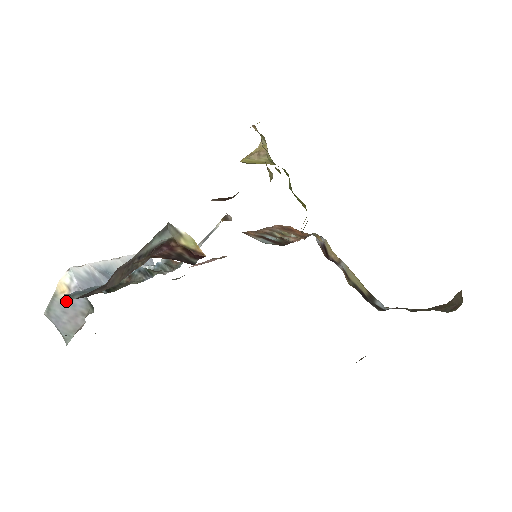
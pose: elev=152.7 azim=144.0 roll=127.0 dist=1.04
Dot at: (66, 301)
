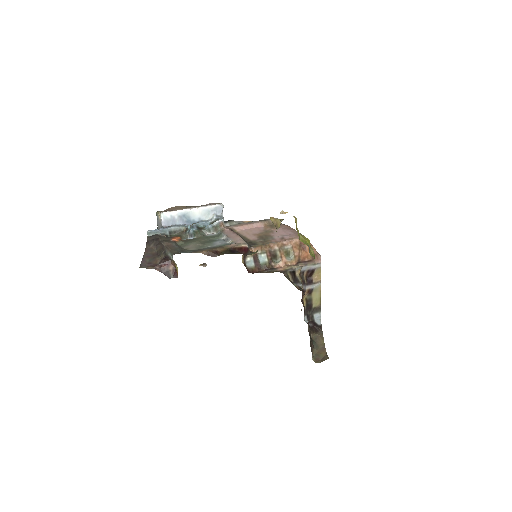
Dot at: (159, 220)
